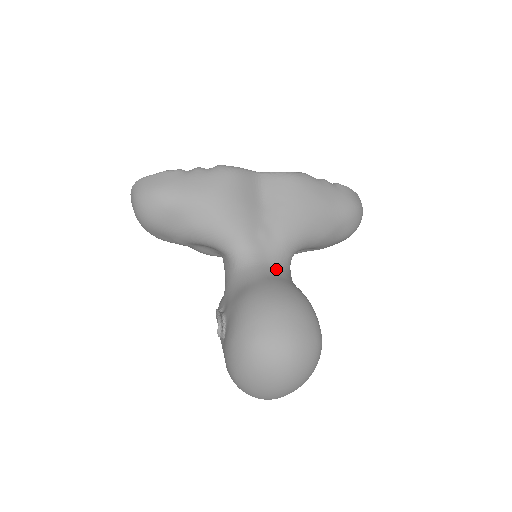
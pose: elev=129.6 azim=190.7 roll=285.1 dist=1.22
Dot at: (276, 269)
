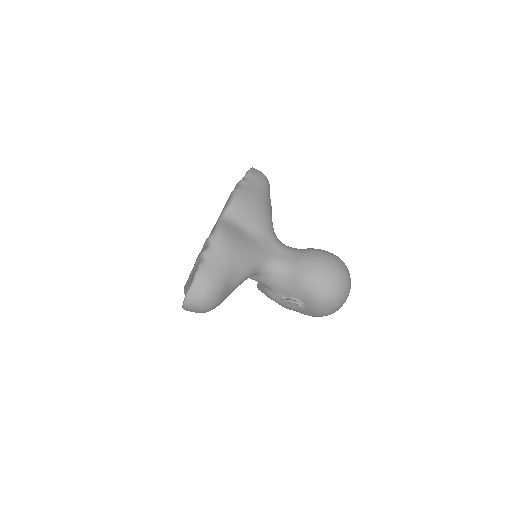
Dot at: (287, 252)
